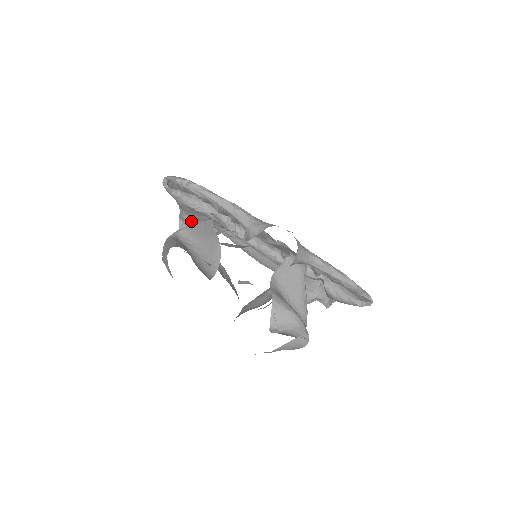
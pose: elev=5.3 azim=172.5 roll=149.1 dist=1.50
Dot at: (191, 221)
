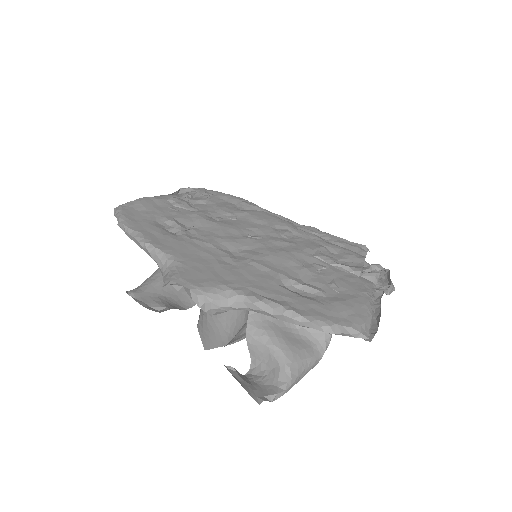
Dot at: occluded
